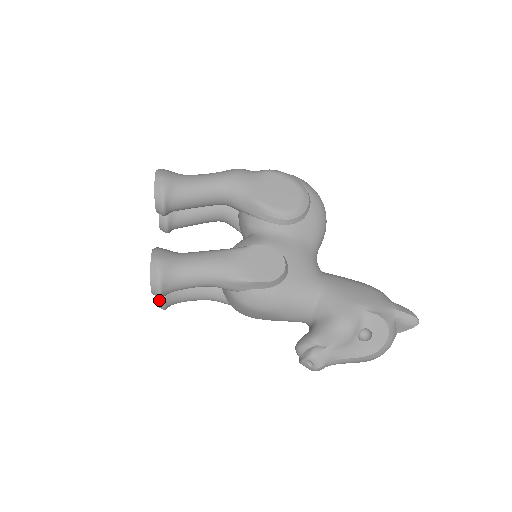
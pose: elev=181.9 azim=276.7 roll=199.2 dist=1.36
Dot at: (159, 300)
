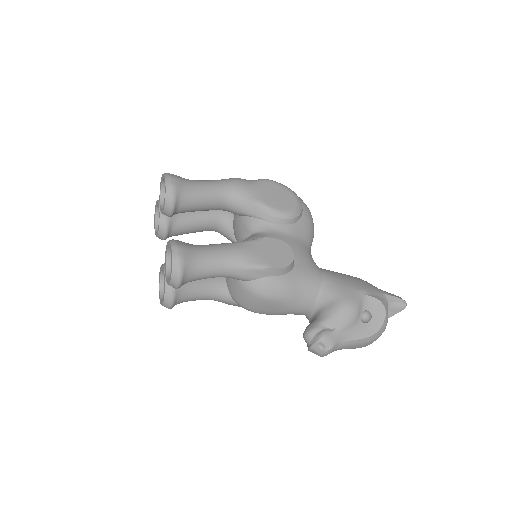
Dot at: (169, 296)
